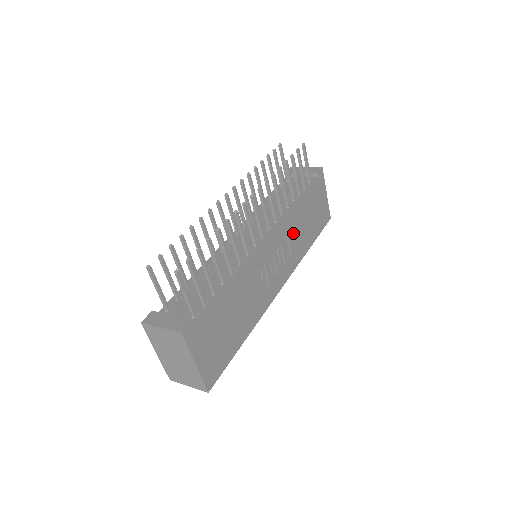
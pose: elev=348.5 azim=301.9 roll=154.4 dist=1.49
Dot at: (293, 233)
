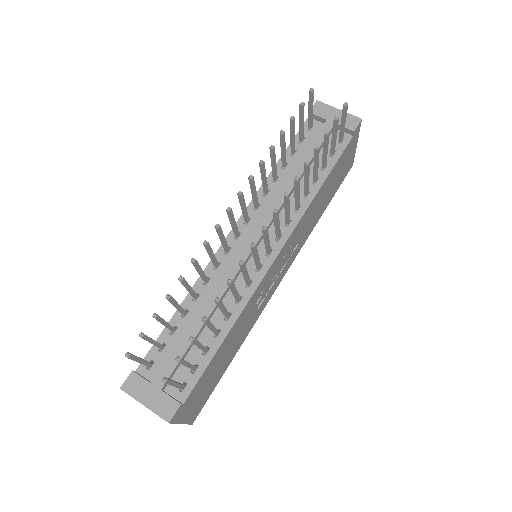
Dot at: (305, 224)
